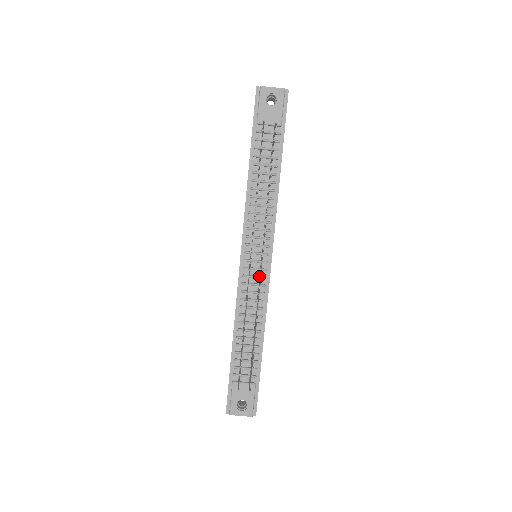
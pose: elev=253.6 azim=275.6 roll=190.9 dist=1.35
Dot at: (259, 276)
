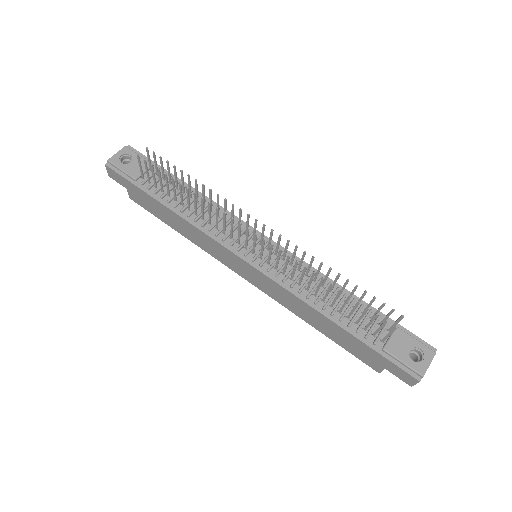
Dot at: occluded
